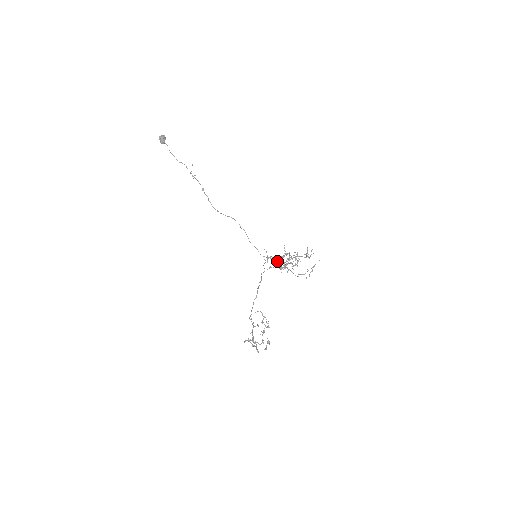
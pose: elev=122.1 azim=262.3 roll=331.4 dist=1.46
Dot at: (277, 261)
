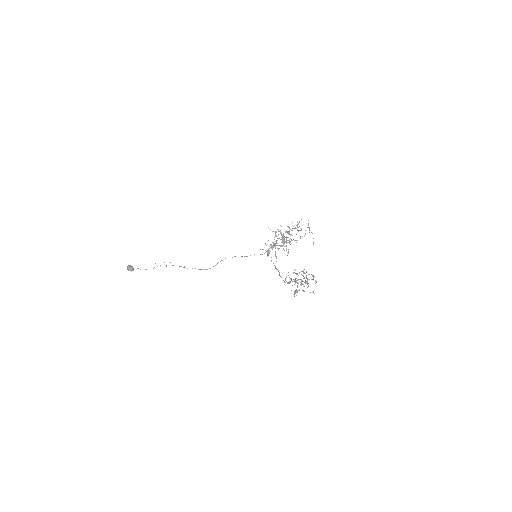
Dot at: occluded
